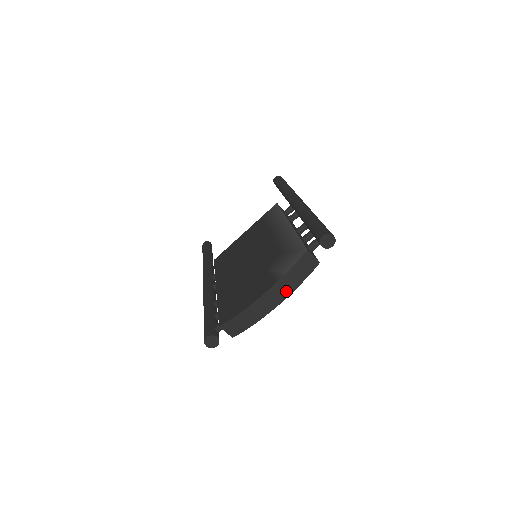
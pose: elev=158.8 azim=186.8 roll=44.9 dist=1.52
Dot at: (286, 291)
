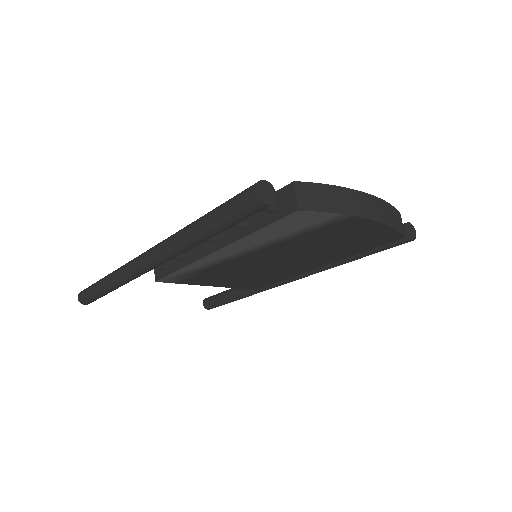
Dot at: (384, 217)
